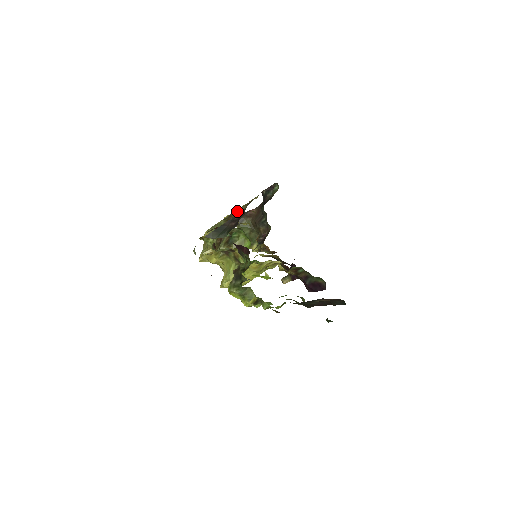
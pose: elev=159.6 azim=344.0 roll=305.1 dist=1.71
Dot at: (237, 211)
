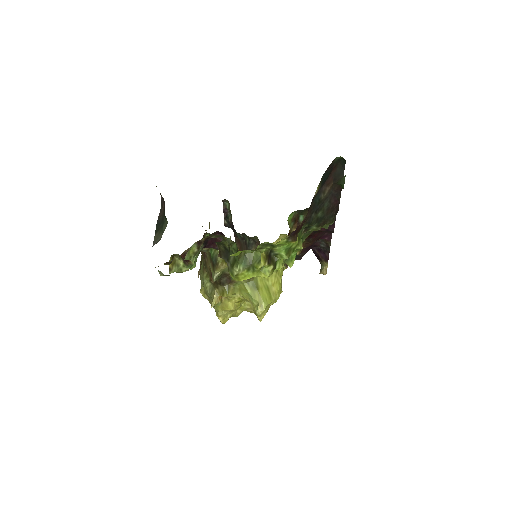
Dot at: occluded
